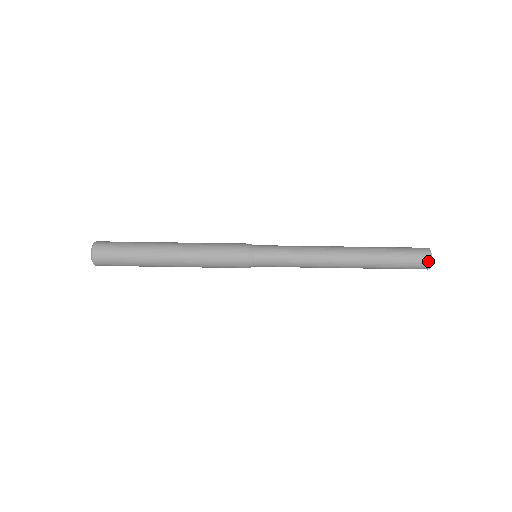
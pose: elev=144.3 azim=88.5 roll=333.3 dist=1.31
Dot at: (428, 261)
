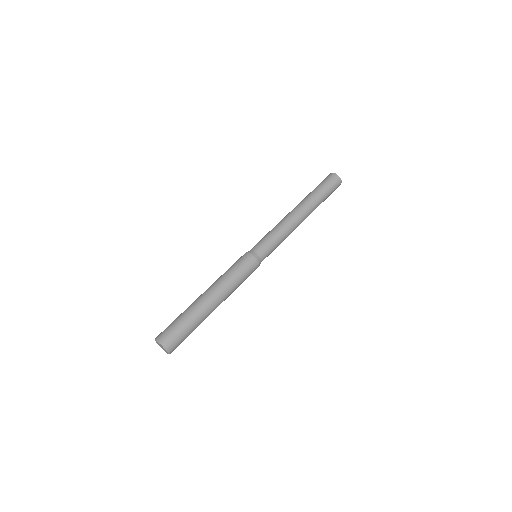
Dot at: (339, 180)
